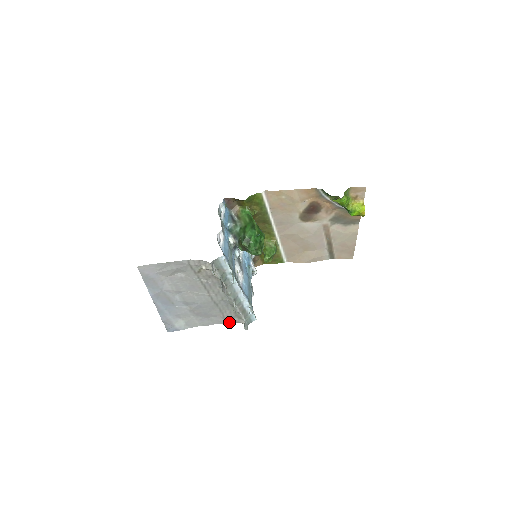
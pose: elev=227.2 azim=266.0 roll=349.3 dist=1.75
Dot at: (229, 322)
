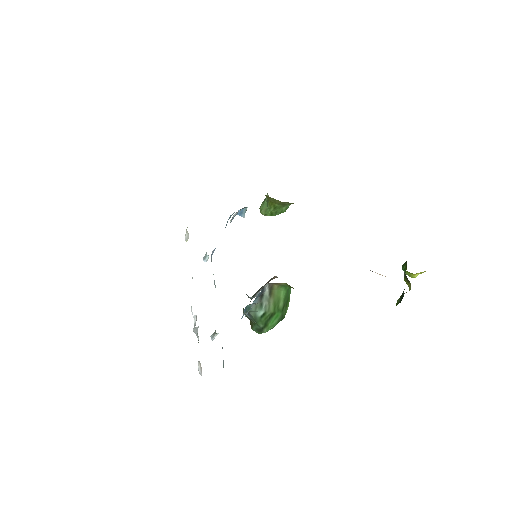
Dot at: occluded
